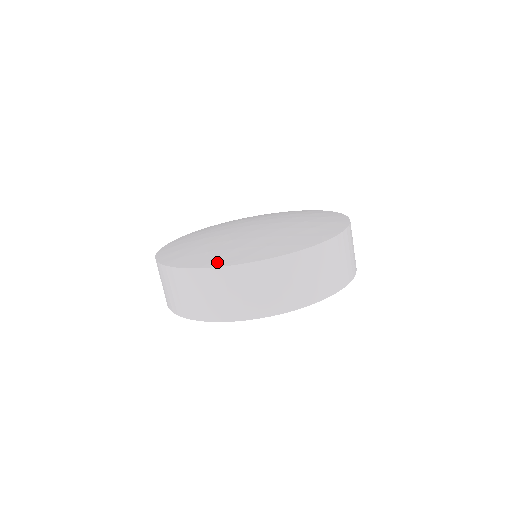
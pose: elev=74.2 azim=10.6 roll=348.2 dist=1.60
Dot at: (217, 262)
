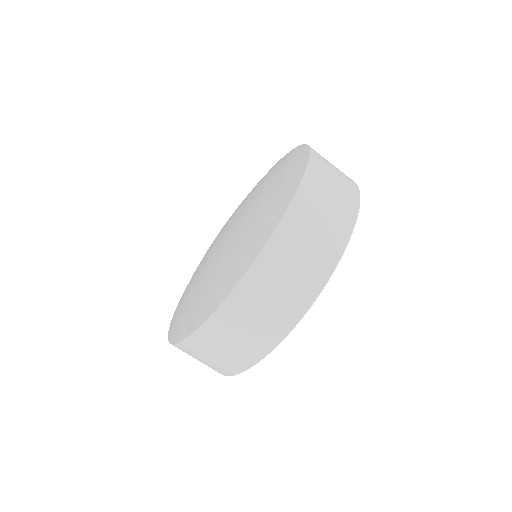
Dot at: (184, 331)
